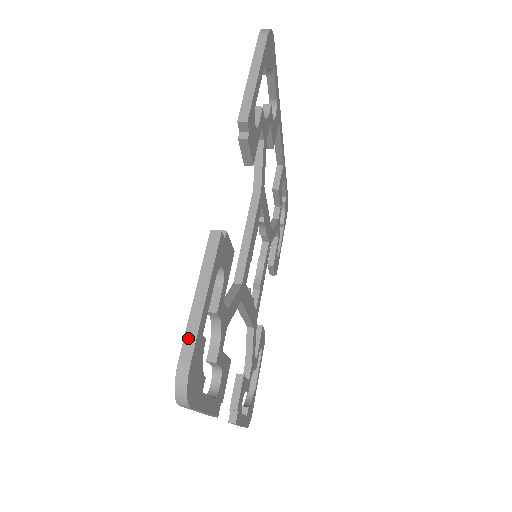
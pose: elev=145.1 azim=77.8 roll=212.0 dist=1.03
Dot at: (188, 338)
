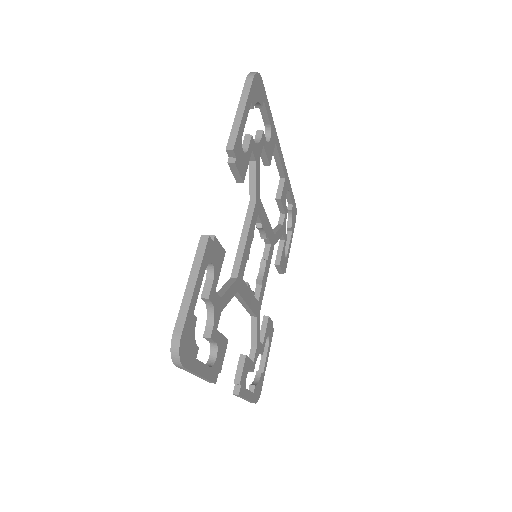
Dot at: (181, 315)
